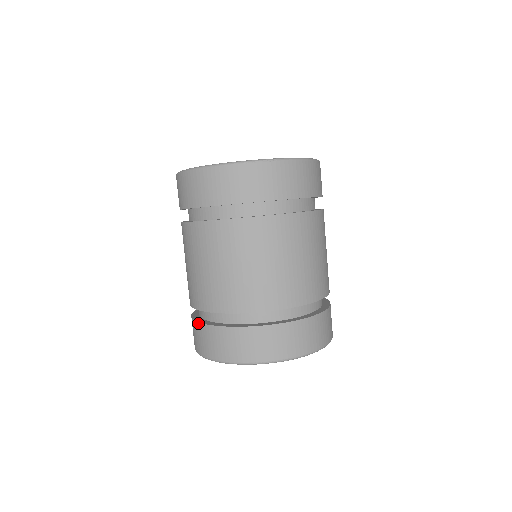
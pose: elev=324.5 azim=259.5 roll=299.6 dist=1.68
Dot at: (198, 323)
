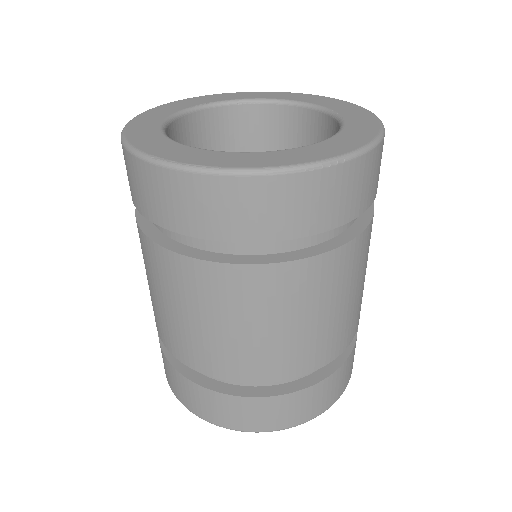
Dot at: (181, 376)
